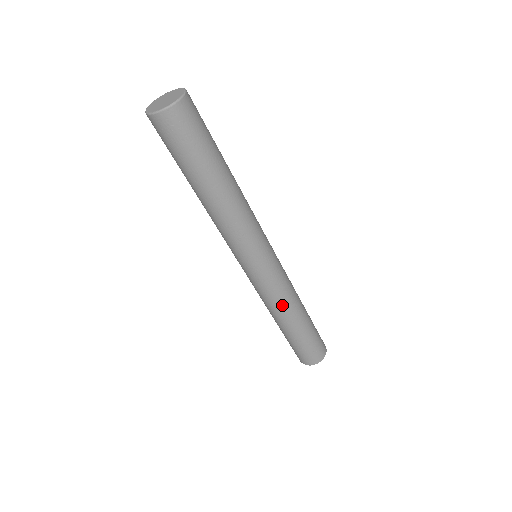
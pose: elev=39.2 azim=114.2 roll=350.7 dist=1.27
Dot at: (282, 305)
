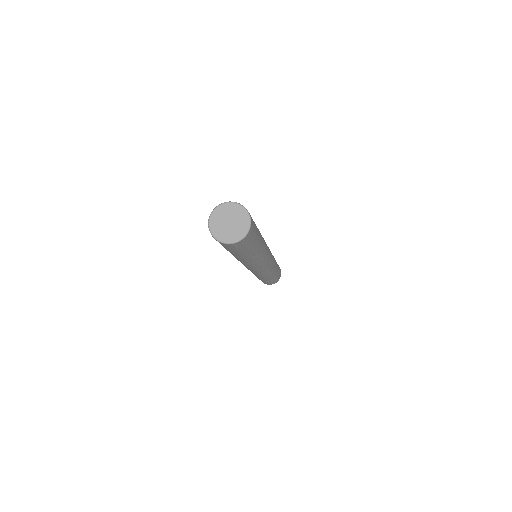
Dot at: (267, 275)
